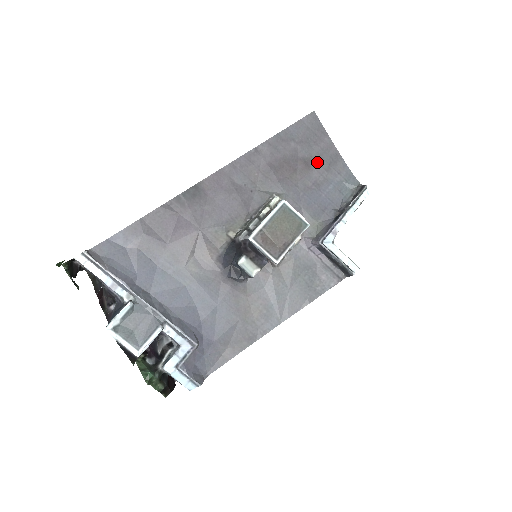
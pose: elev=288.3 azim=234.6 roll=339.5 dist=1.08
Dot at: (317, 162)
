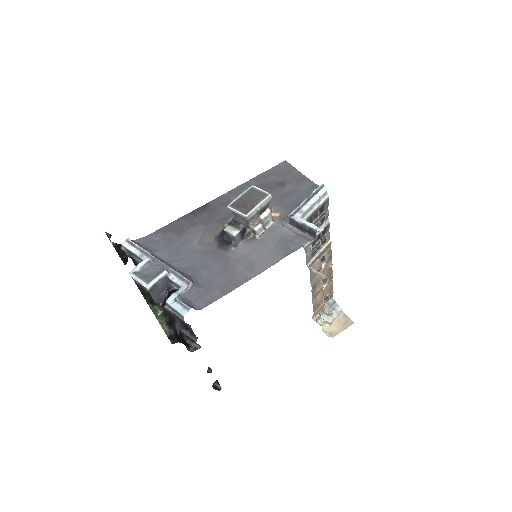
Dot at: (289, 182)
